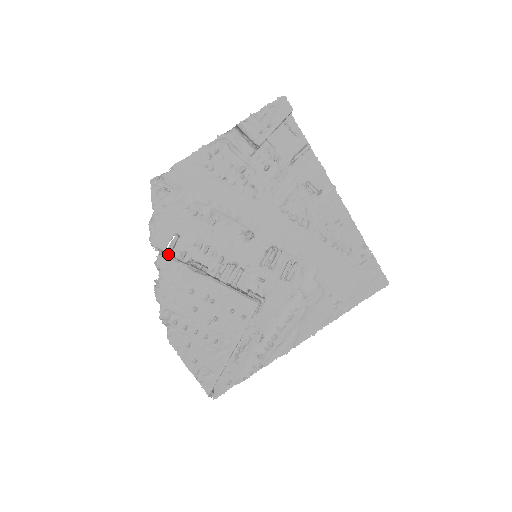
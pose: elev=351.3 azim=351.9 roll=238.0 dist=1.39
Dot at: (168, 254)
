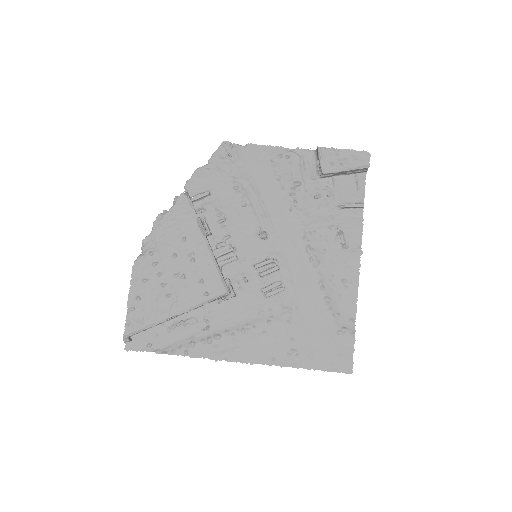
Dot at: (191, 200)
